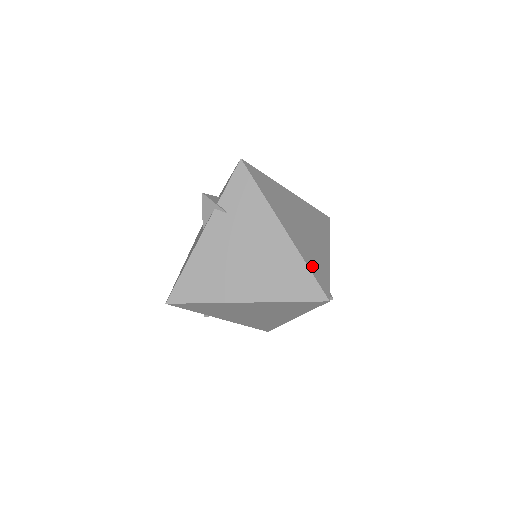
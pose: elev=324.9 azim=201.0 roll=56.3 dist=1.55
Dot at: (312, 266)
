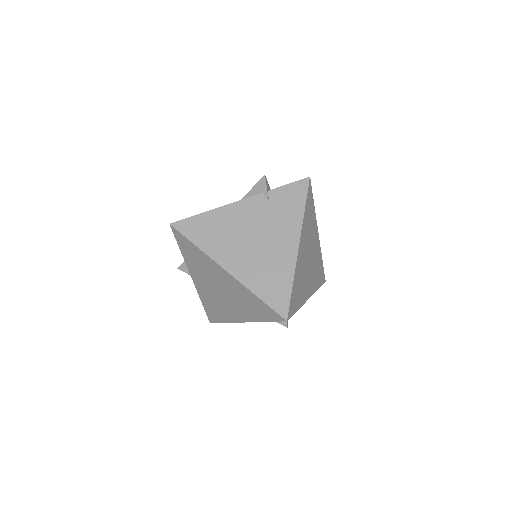
Dot at: (295, 288)
